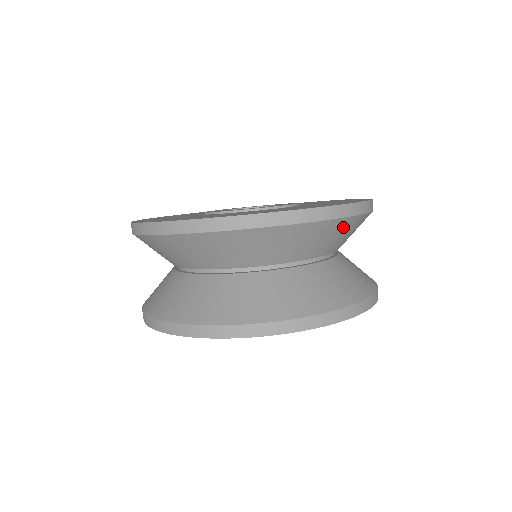
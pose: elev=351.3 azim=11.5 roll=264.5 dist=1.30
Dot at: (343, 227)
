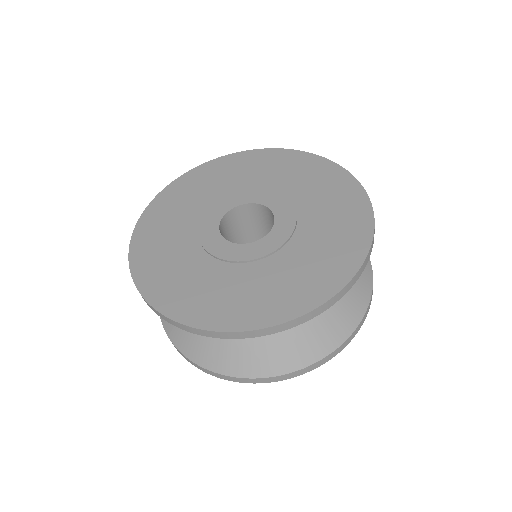
Dot at: occluded
